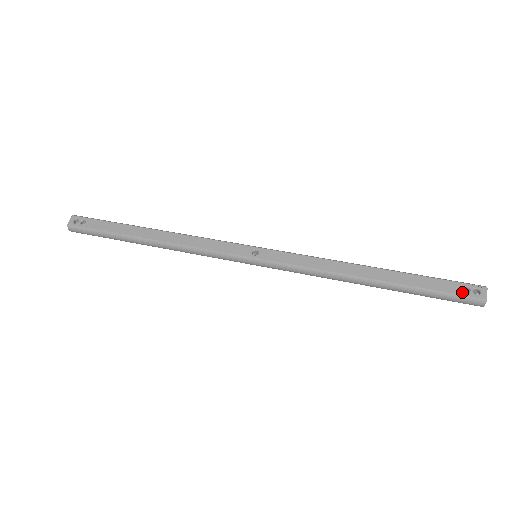
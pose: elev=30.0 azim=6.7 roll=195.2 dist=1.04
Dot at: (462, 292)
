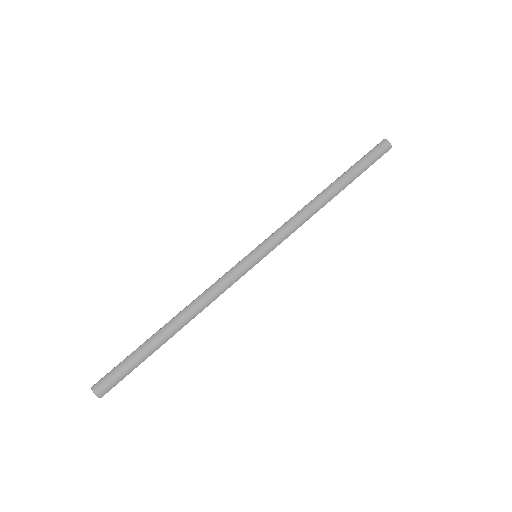
Dot at: (372, 149)
